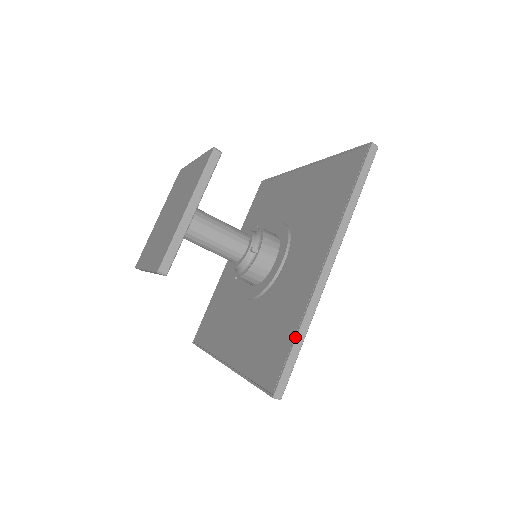
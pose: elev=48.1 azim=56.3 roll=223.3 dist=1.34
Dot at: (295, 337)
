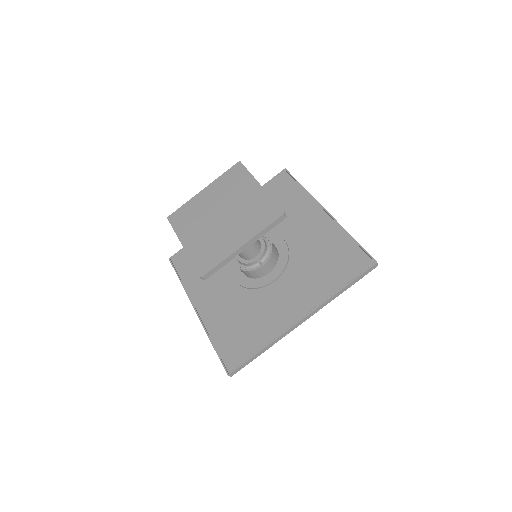
Dot at: (259, 351)
